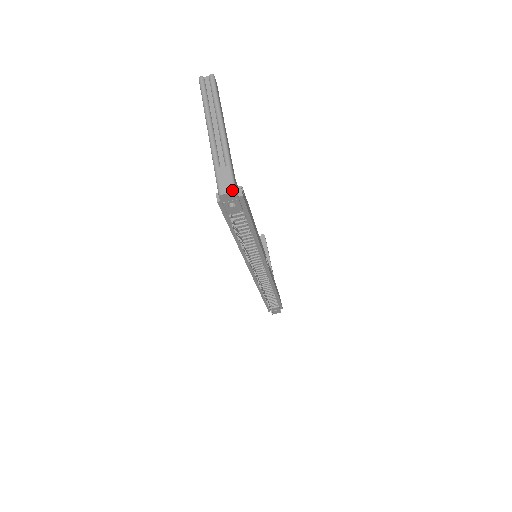
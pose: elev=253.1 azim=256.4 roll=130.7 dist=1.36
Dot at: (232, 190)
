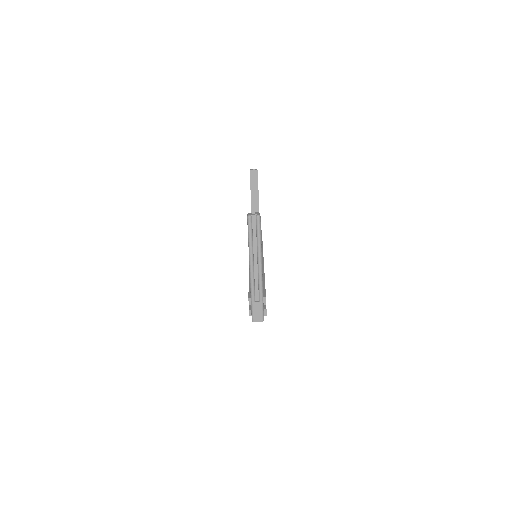
Dot at: (261, 320)
